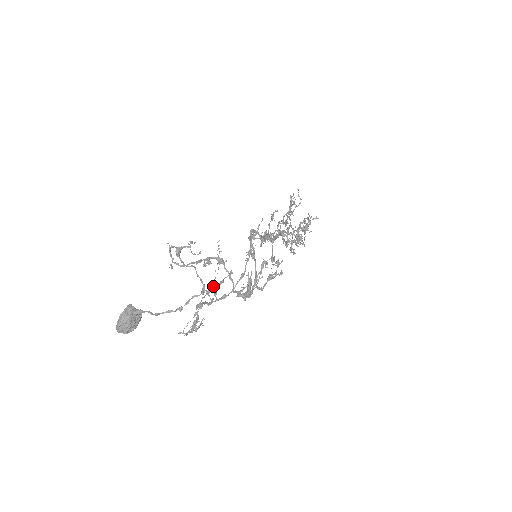
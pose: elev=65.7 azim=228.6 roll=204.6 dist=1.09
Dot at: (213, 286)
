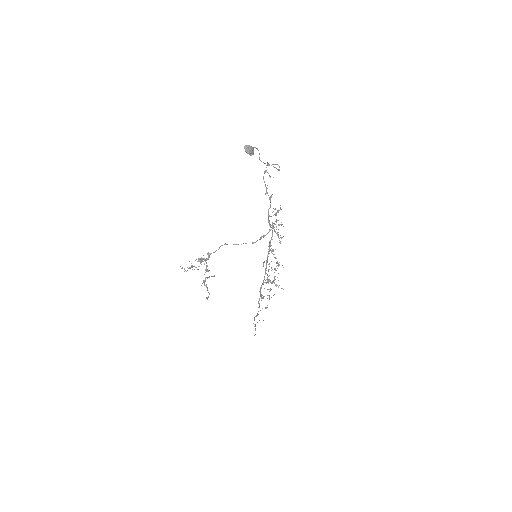
Dot at: occluded
